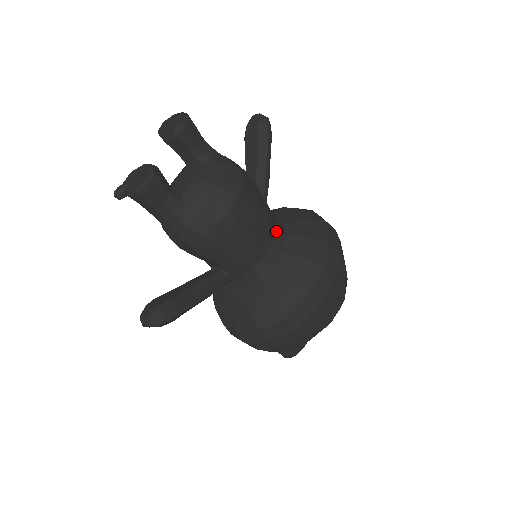
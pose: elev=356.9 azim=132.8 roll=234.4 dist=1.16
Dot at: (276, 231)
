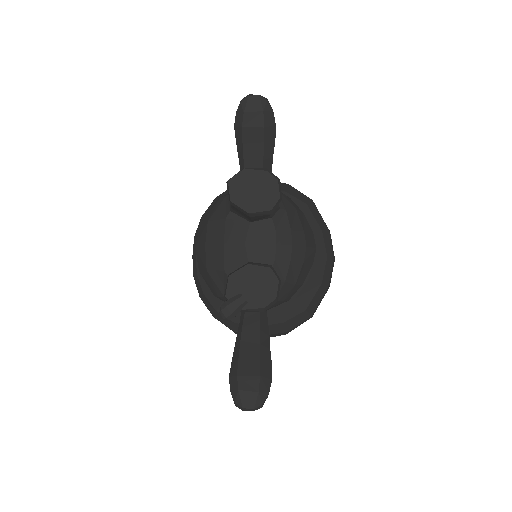
Dot at: occluded
